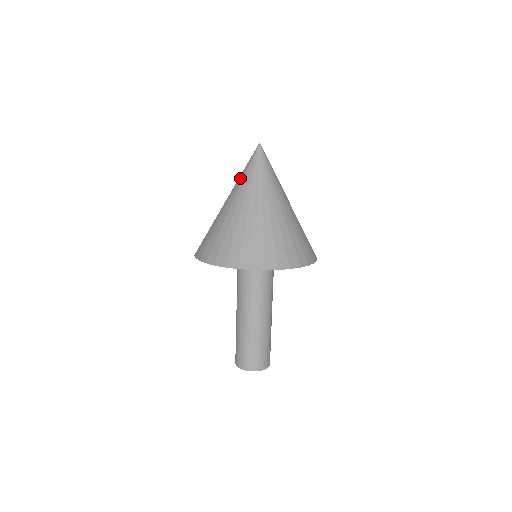
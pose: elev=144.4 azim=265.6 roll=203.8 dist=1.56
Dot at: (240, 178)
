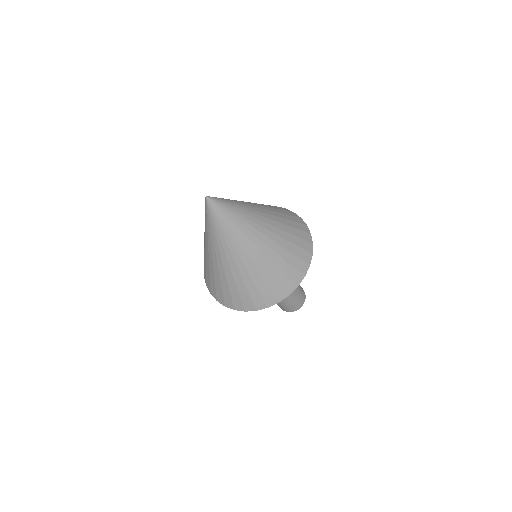
Dot at: occluded
